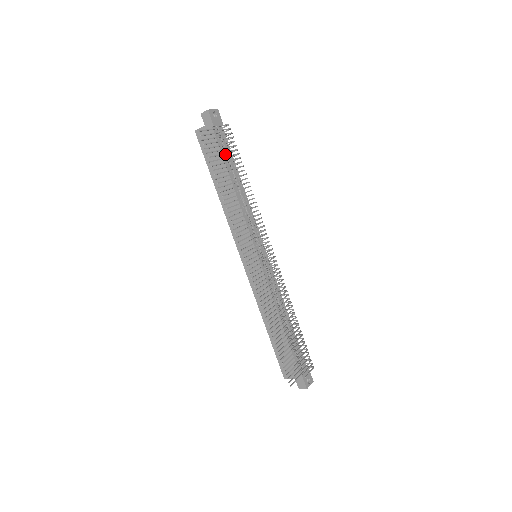
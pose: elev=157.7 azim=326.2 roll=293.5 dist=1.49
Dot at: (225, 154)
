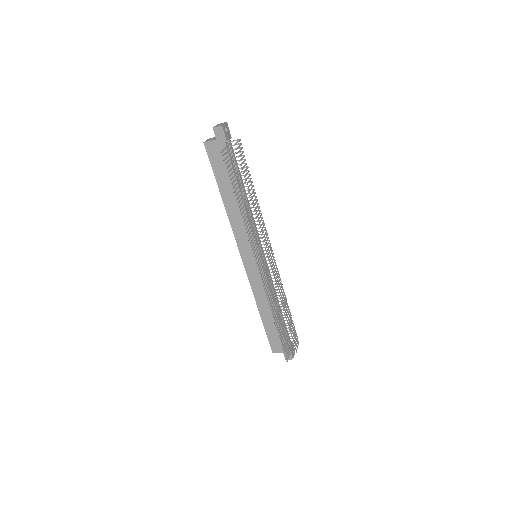
Dot at: (235, 167)
